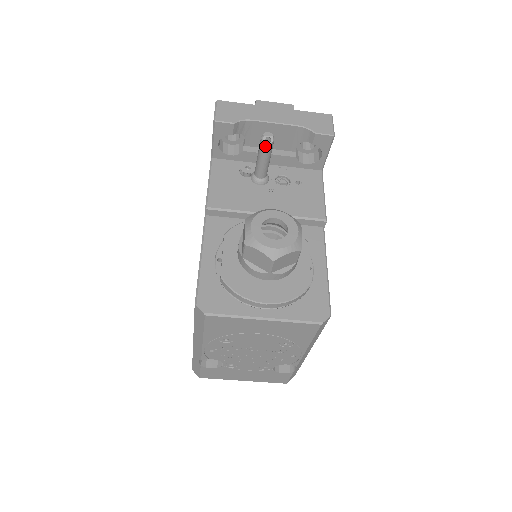
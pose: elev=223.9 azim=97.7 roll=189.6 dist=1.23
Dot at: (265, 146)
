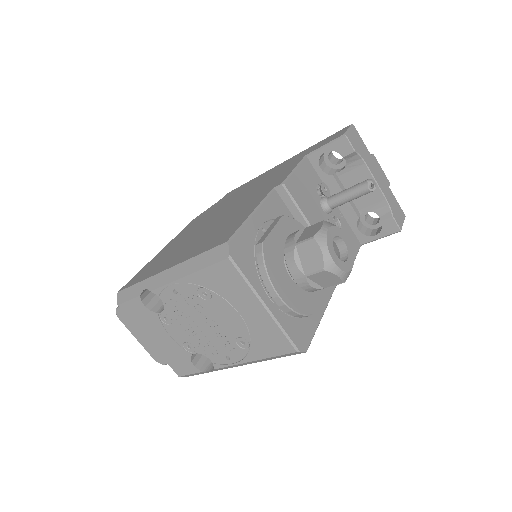
Dot at: (365, 188)
